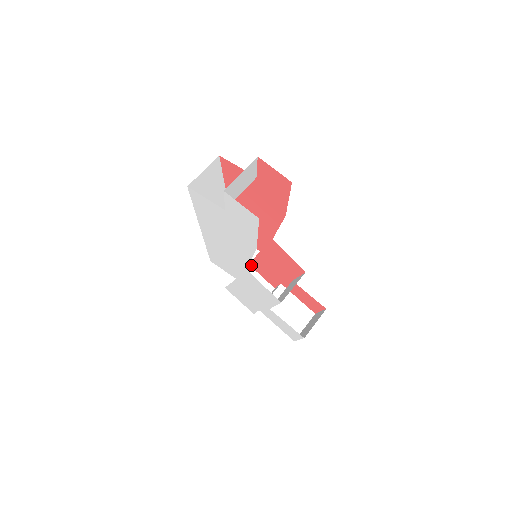
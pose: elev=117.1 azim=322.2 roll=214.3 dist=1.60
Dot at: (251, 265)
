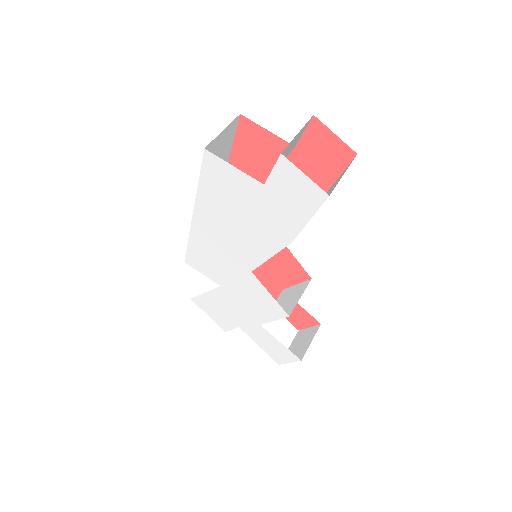
Dot at: occluded
